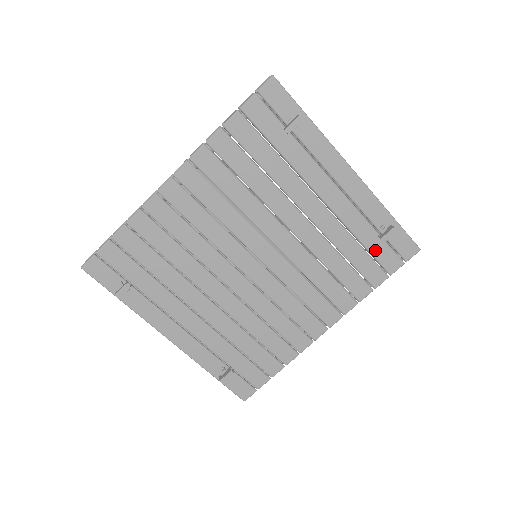
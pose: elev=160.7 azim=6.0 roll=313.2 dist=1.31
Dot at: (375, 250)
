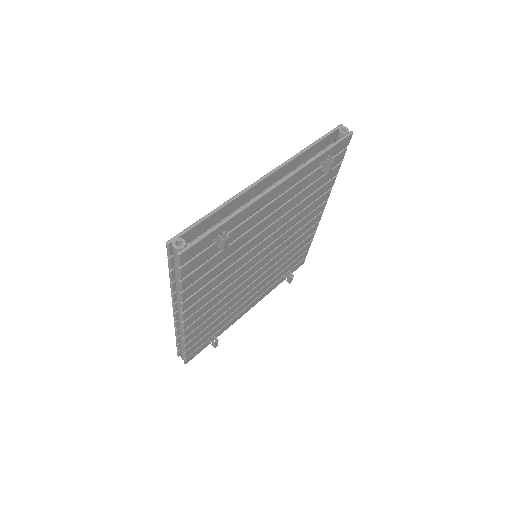
Dot at: occluded
